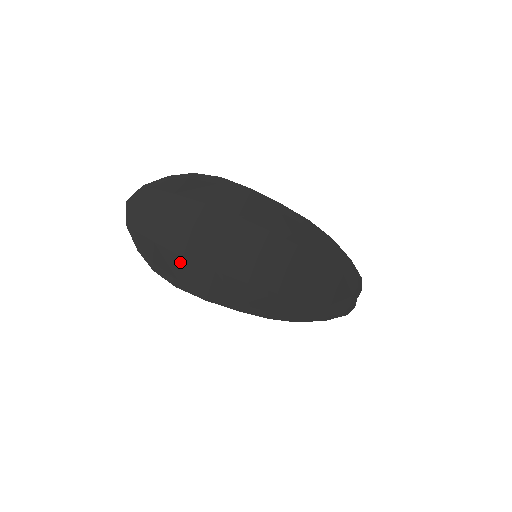
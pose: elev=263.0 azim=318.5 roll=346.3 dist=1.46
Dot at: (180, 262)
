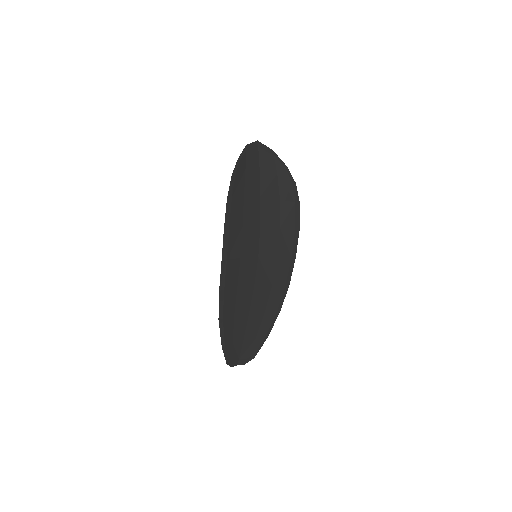
Dot at: (241, 195)
